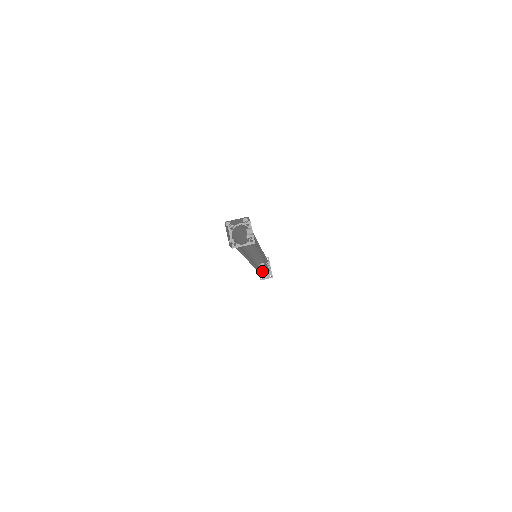
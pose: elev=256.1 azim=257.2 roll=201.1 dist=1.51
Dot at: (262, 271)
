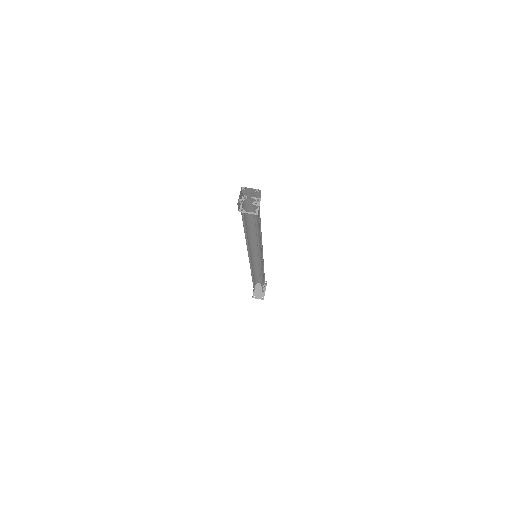
Dot at: (257, 291)
